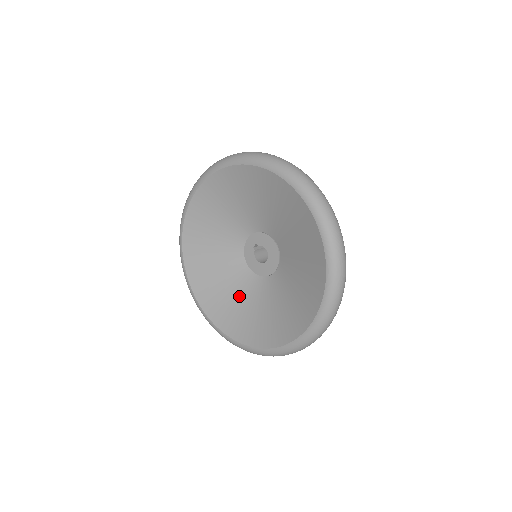
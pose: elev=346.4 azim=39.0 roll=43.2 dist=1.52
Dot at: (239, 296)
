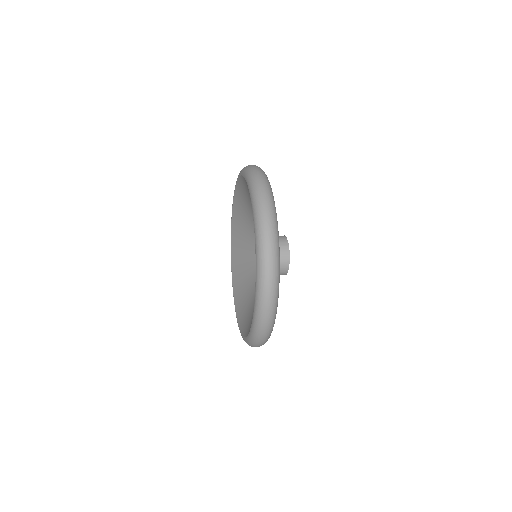
Dot at: (247, 262)
